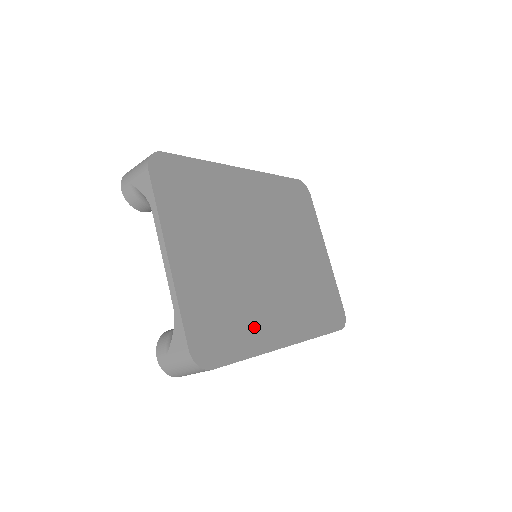
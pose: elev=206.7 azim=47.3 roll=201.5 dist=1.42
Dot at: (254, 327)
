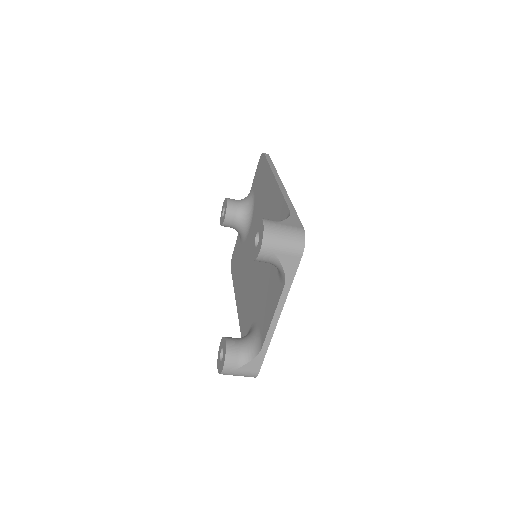
Dot at: occluded
